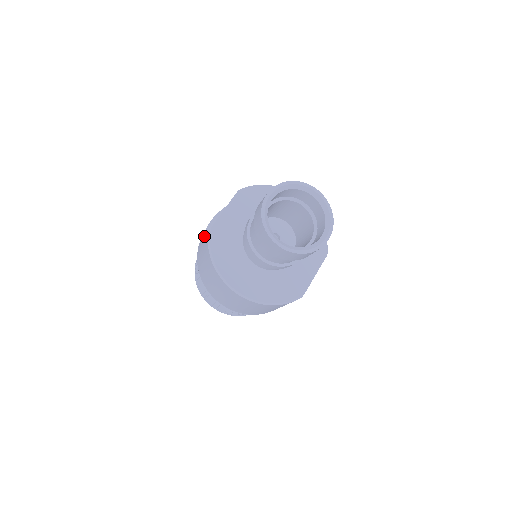
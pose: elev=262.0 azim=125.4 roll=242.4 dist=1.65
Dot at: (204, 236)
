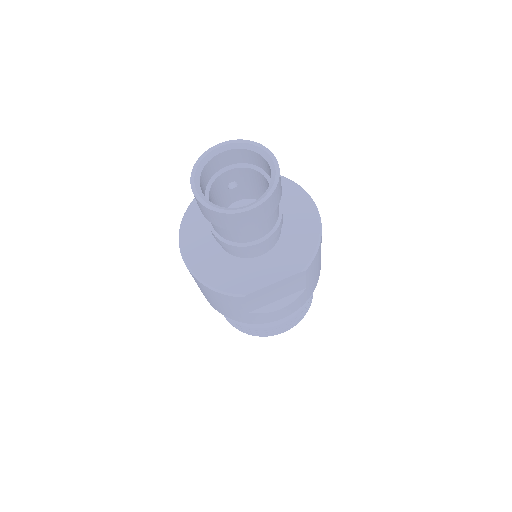
Dot at: occluded
